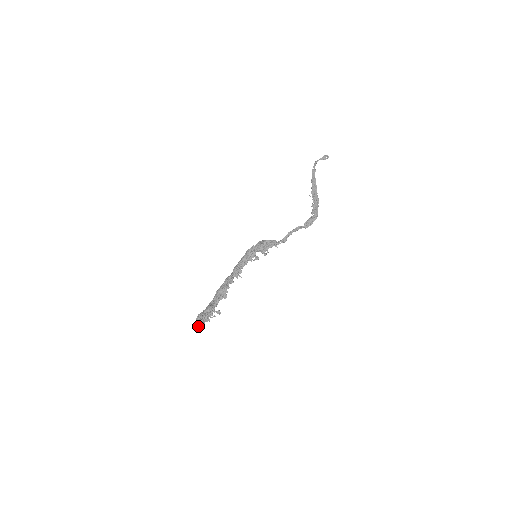
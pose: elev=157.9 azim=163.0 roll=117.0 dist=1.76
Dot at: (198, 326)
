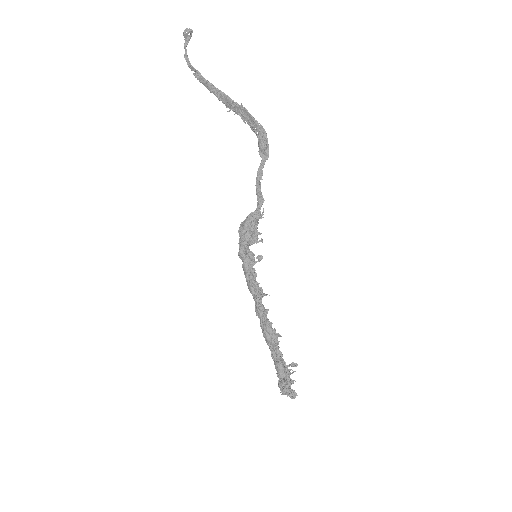
Dot at: occluded
